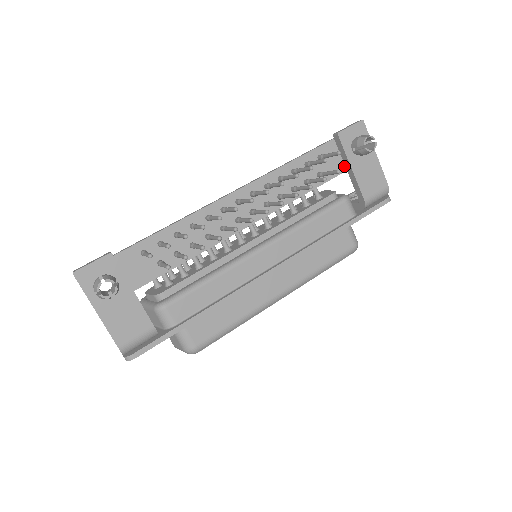
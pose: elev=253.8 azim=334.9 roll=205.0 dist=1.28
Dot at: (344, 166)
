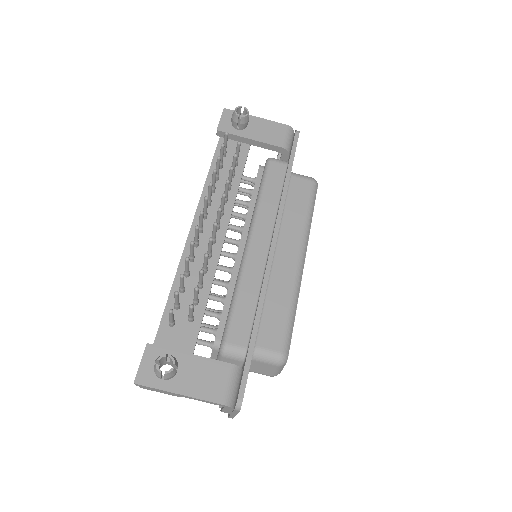
Dot at: (245, 144)
